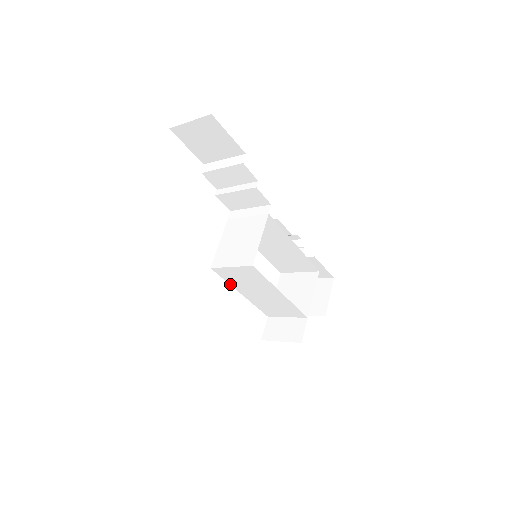
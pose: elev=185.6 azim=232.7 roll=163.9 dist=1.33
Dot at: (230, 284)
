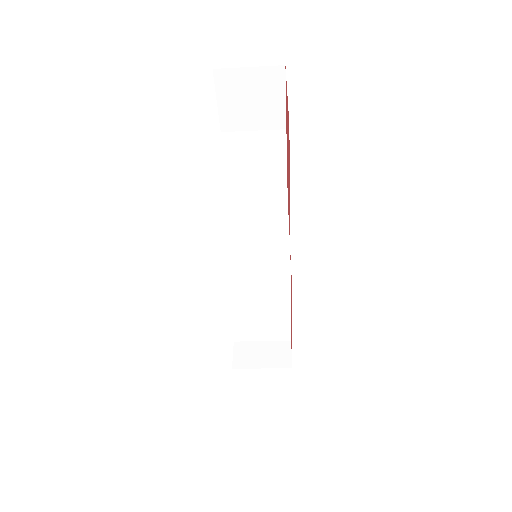
Dot at: (226, 285)
